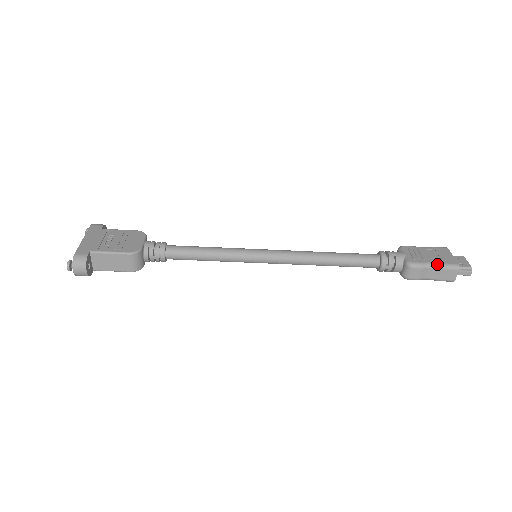
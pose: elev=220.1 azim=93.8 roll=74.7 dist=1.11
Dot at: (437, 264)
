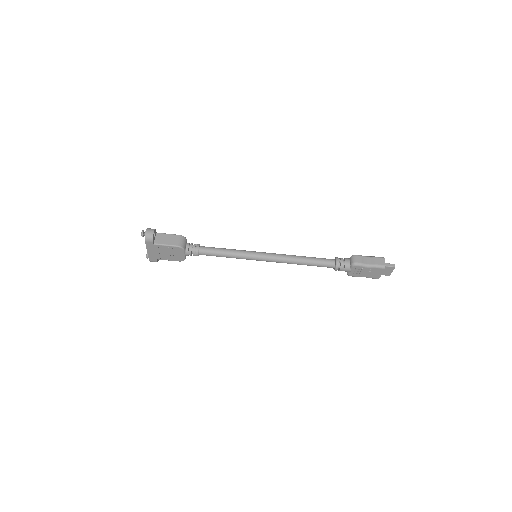
Dot at: (370, 256)
